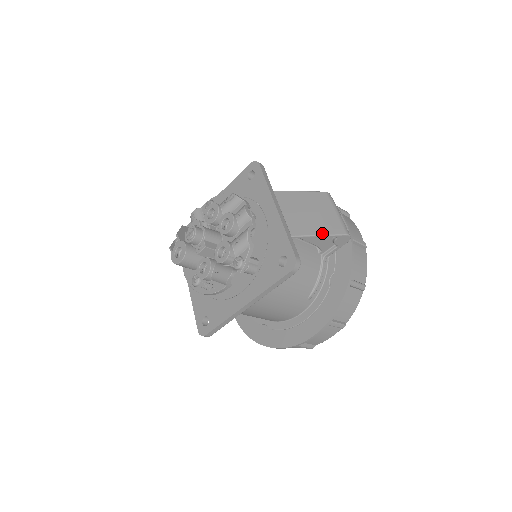
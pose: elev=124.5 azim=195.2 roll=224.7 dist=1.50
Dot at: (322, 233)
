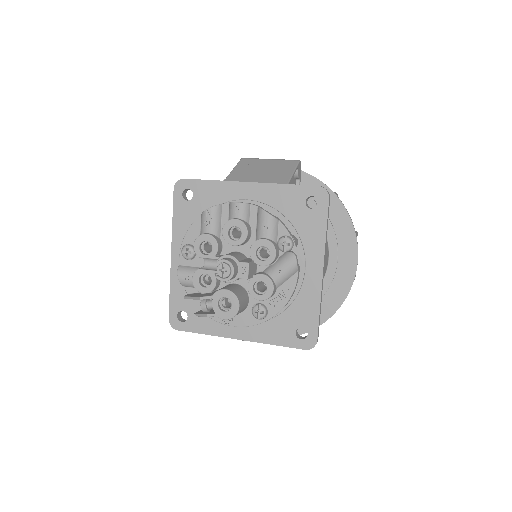
Dot at: (291, 172)
